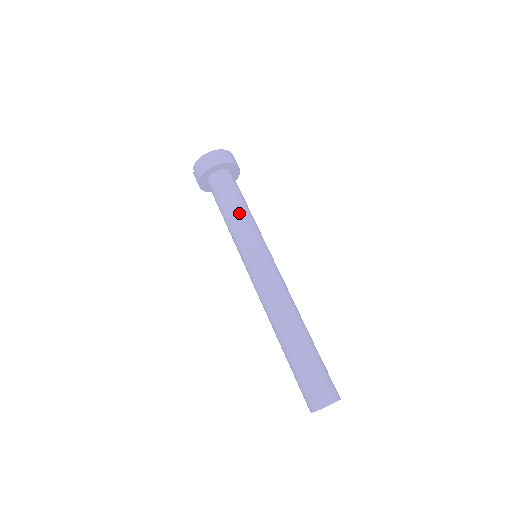
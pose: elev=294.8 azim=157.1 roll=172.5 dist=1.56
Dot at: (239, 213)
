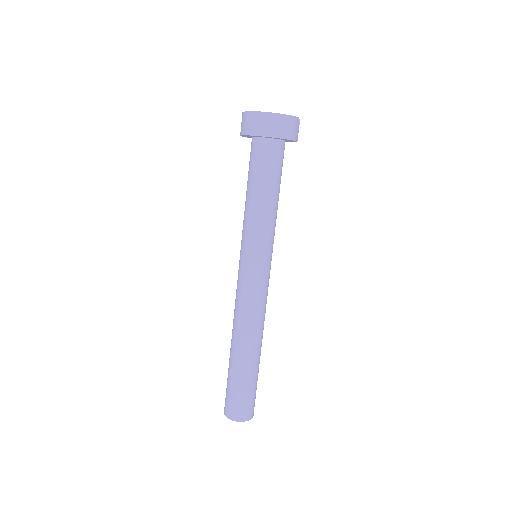
Dot at: (256, 207)
